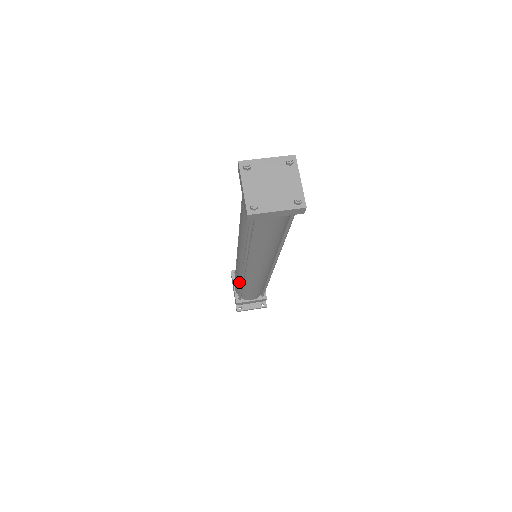
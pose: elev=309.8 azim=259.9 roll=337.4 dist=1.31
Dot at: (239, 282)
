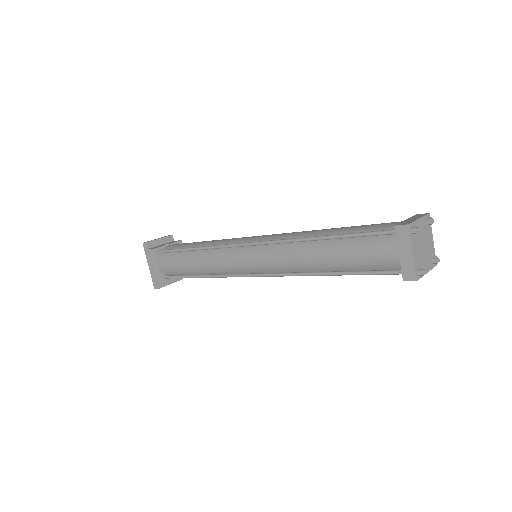
Dot at: (202, 271)
